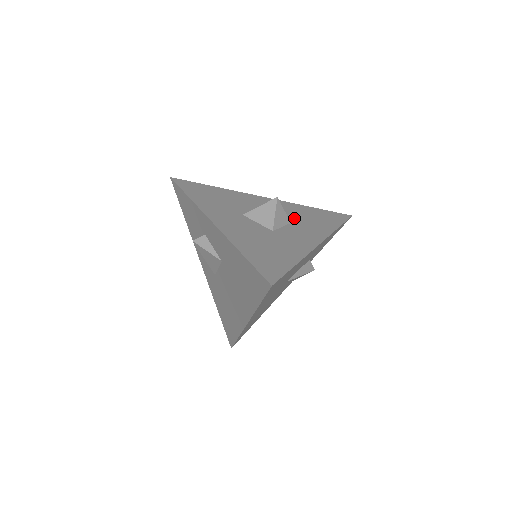
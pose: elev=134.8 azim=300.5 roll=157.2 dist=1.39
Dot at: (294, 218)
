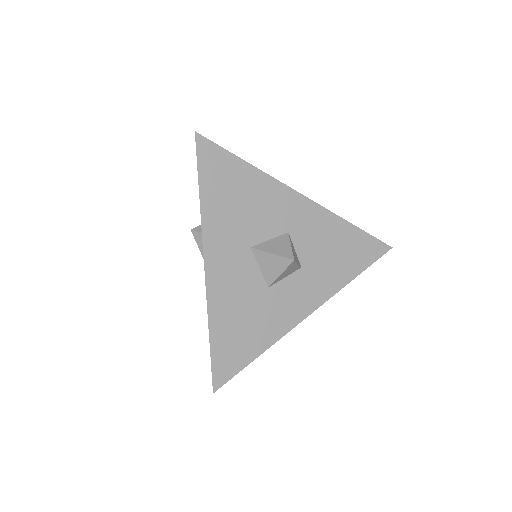
Dot at: (312, 256)
